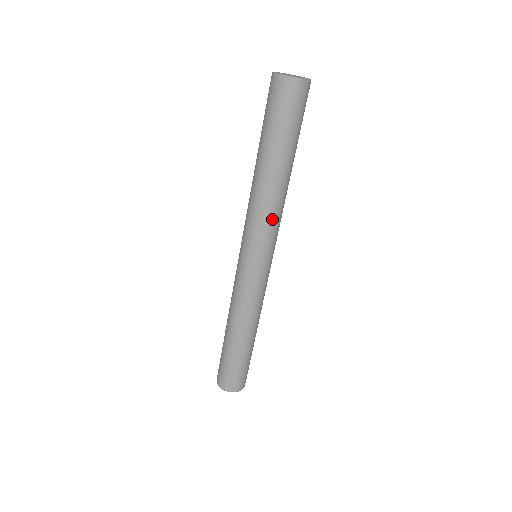
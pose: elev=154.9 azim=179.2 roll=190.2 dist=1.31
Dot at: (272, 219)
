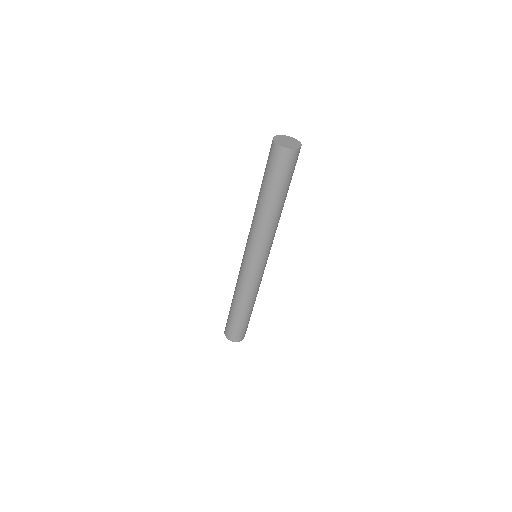
Dot at: occluded
